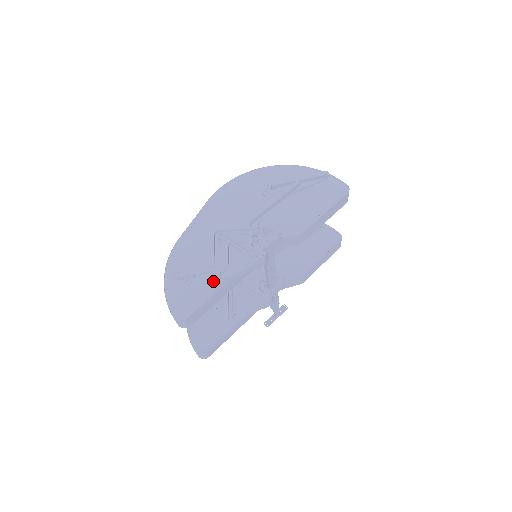
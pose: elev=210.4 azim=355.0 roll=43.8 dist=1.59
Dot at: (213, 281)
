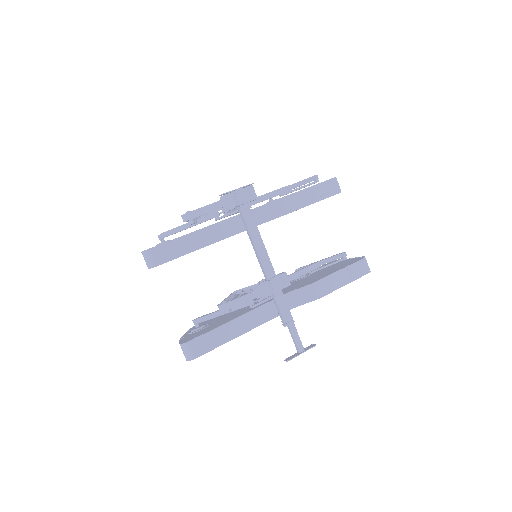
Dot at: (182, 218)
